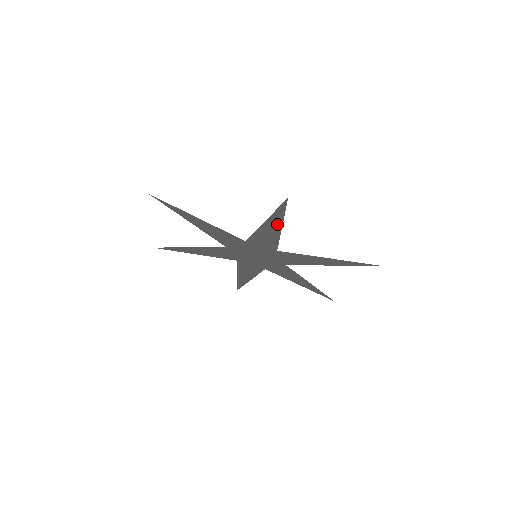
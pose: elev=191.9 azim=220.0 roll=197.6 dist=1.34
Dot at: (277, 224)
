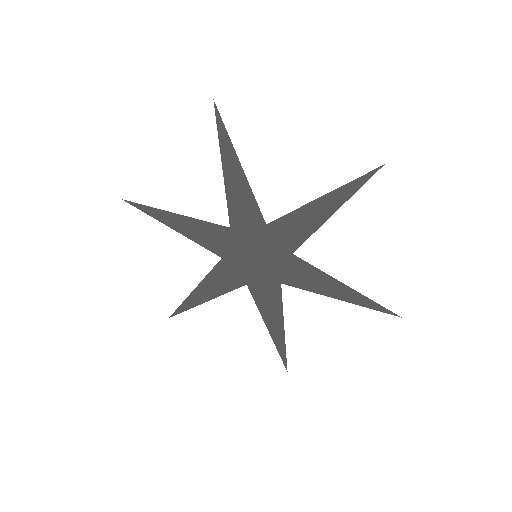
Dot at: (333, 206)
